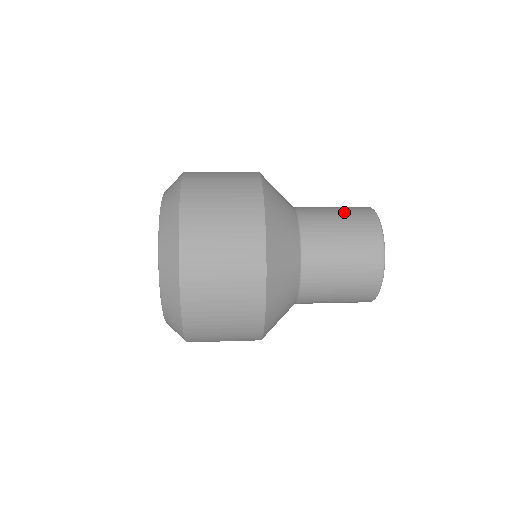
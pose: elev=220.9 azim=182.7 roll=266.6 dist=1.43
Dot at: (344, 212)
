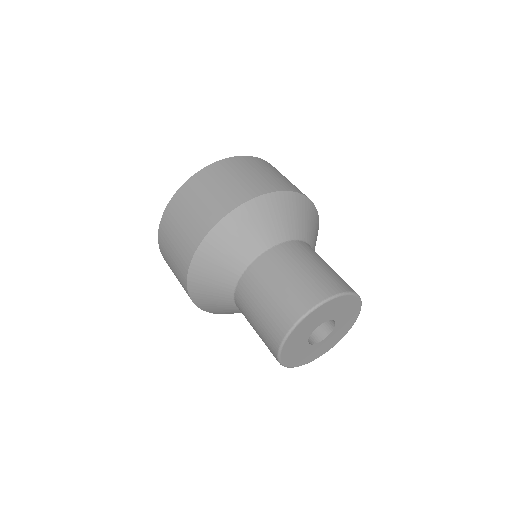
Dot at: occluded
